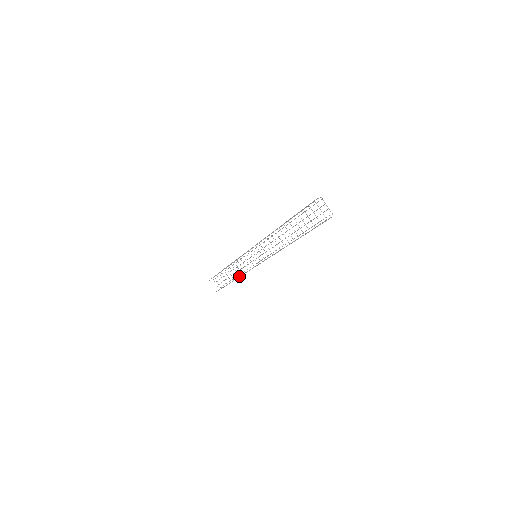
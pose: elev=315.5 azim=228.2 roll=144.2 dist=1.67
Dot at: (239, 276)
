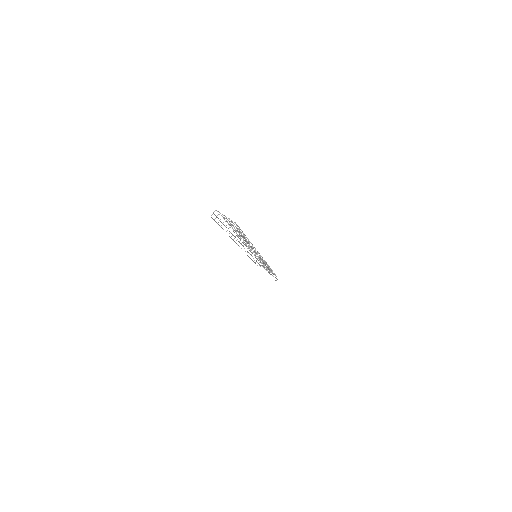
Dot at: (268, 271)
